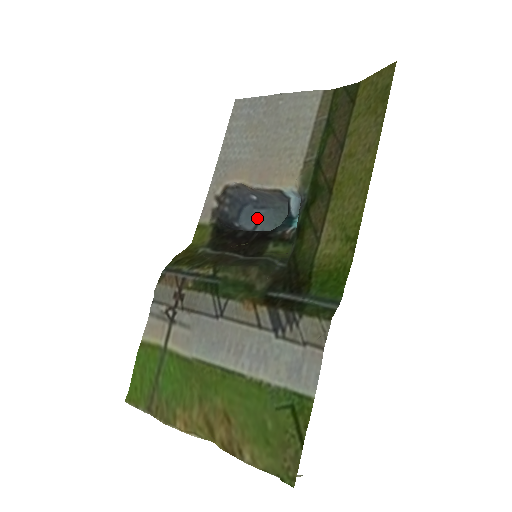
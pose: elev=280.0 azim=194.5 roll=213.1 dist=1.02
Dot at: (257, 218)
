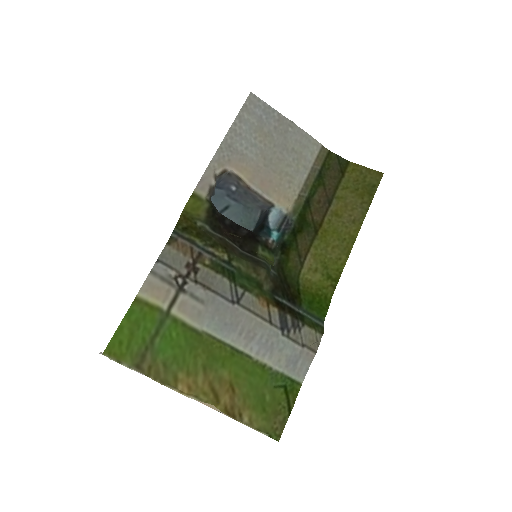
Dot at: (225, 205)
